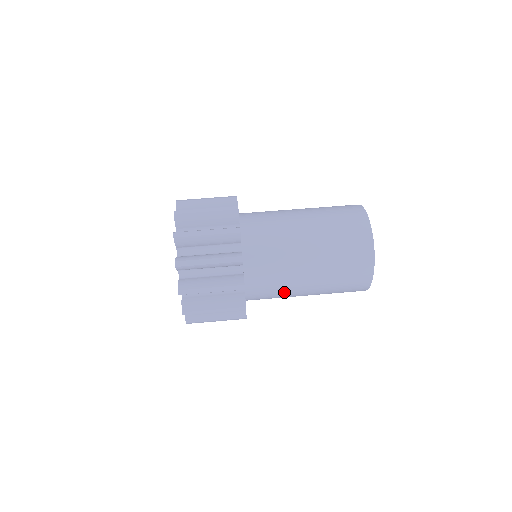
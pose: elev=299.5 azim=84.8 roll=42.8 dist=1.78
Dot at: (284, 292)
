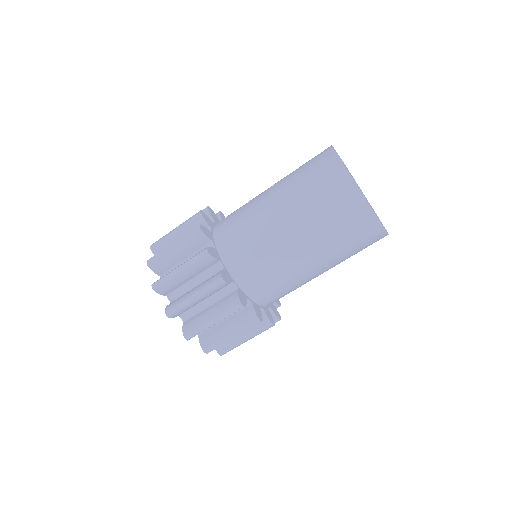
Dot at: occluded
